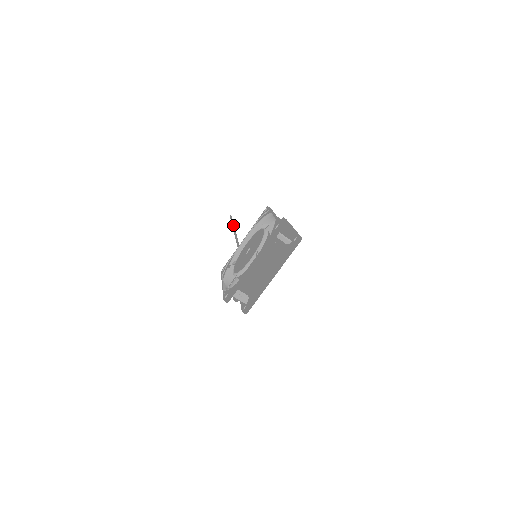
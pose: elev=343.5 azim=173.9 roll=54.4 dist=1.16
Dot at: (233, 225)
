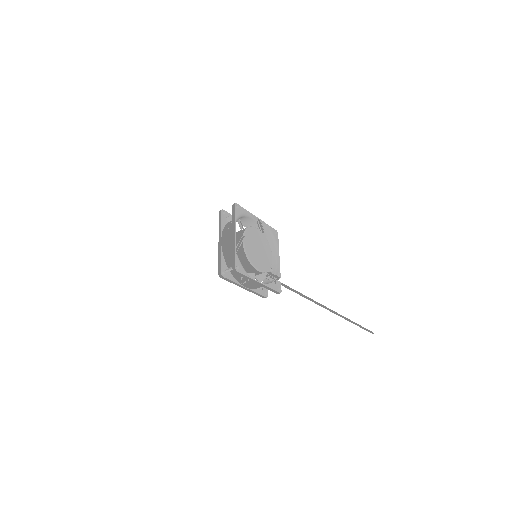
Dot at: (350, 321)
